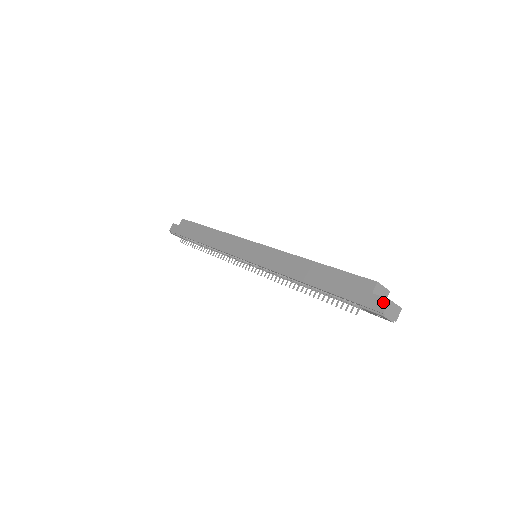
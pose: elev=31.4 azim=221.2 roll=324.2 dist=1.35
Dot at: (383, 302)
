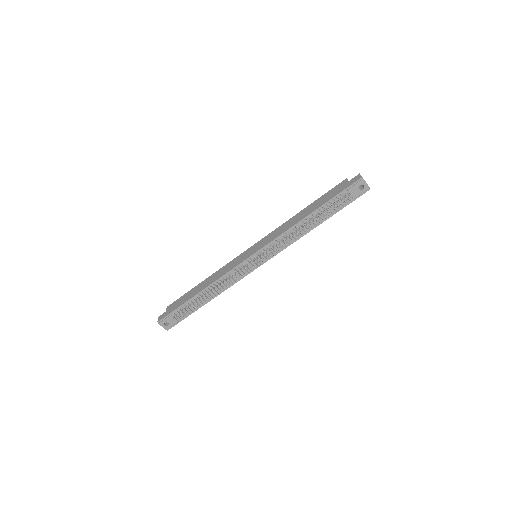
Dot at: (358, 176)
